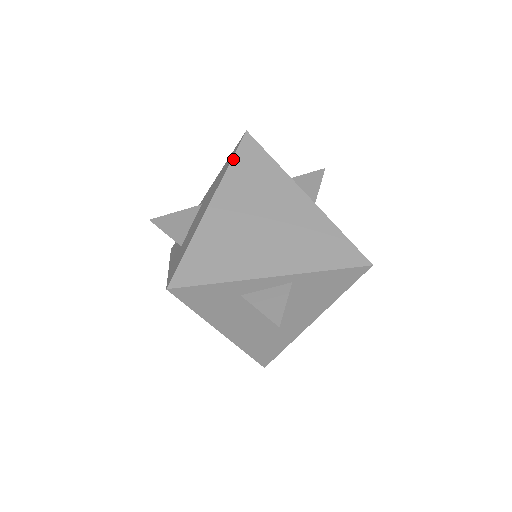
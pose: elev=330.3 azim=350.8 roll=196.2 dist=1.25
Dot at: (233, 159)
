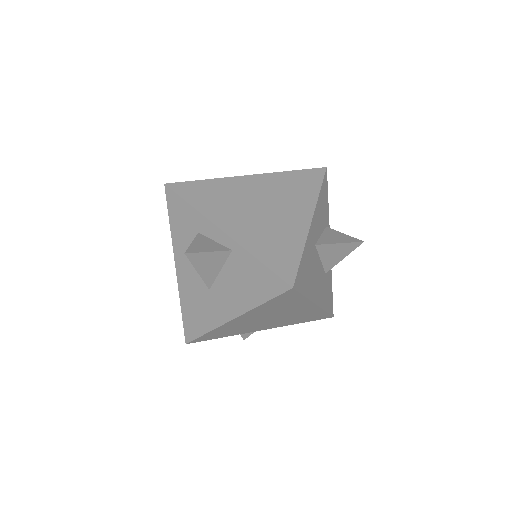
Dot at: (296, 171)
